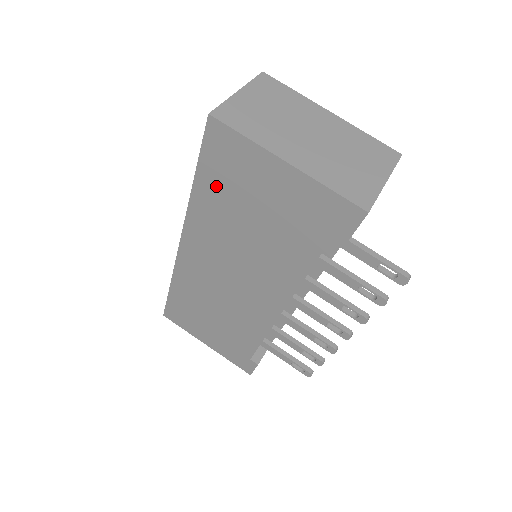
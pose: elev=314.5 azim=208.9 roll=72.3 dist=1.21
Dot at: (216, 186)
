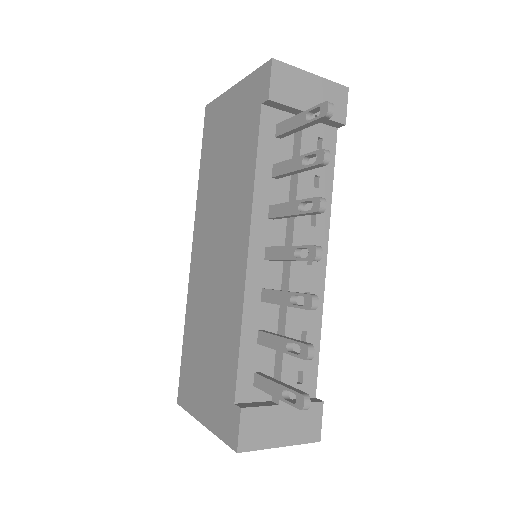
Dot at: (208, 157)
